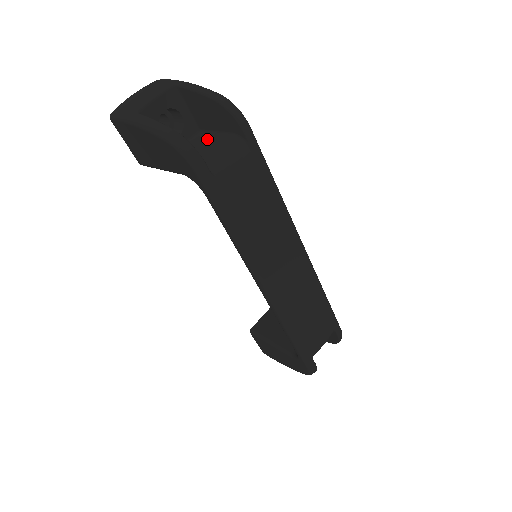
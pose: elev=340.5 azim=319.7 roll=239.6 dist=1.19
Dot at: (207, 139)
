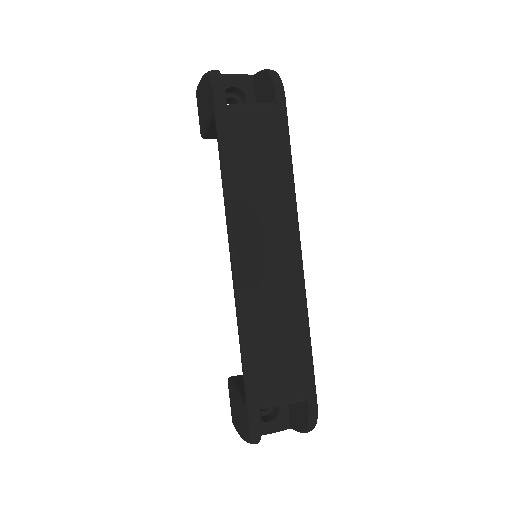
Dot at: occluded
